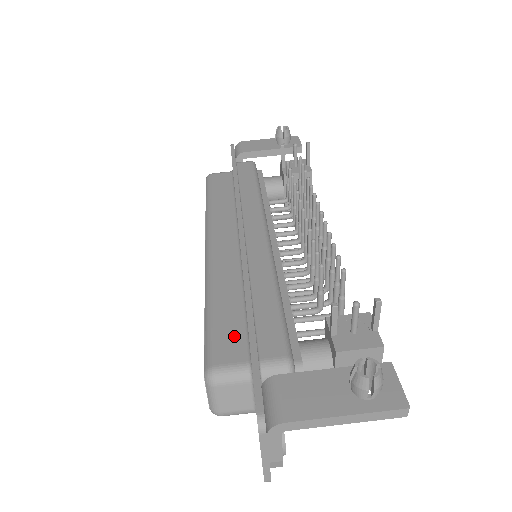
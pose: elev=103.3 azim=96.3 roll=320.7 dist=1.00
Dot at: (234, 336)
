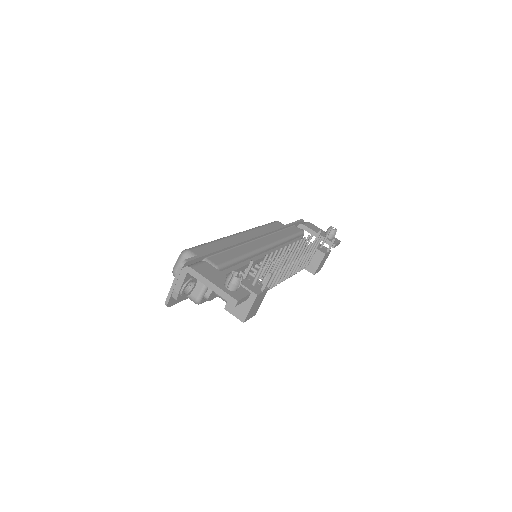
Dot at: occluded
